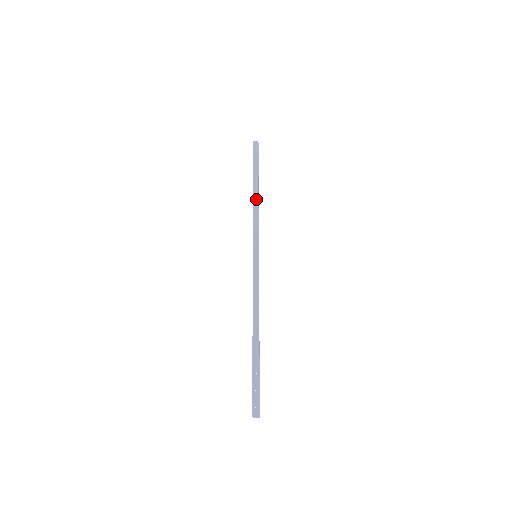
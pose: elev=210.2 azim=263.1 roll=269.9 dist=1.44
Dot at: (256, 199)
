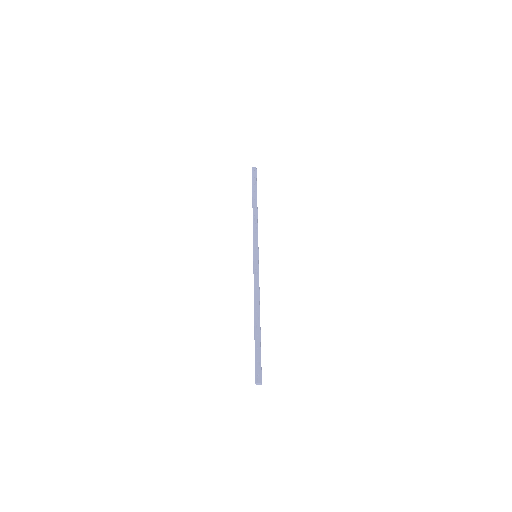
Dot at: (255, 211)
